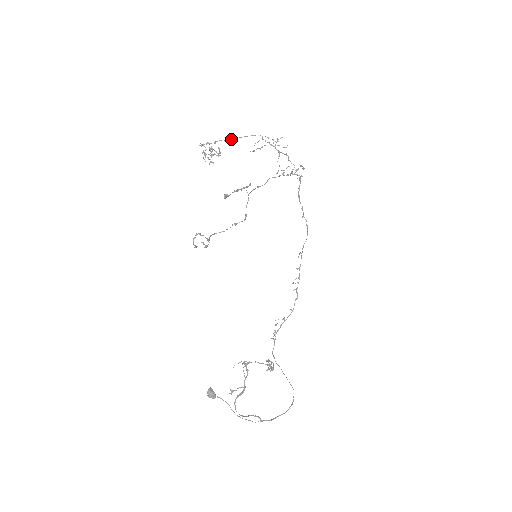
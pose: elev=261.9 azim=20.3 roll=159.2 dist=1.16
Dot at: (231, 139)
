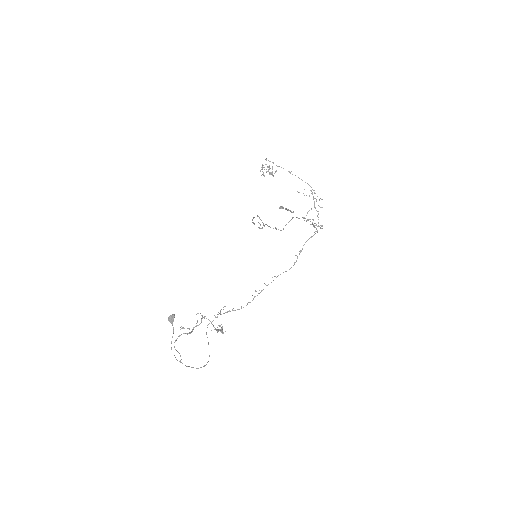
Dot at: occluded
